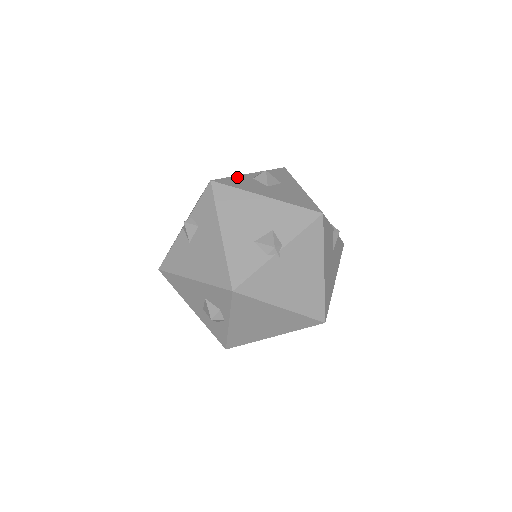
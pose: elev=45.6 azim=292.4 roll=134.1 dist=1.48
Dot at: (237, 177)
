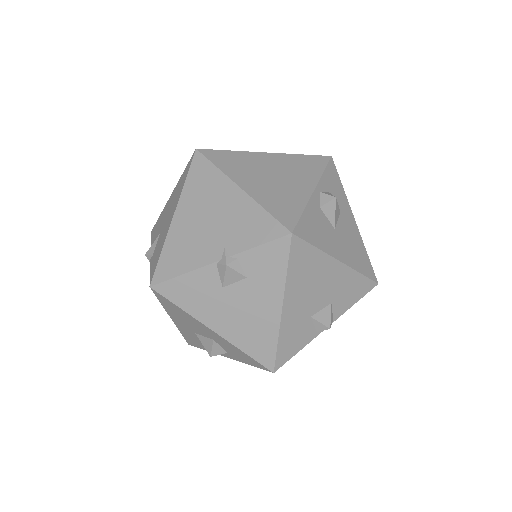
Dot at: (309, 210)
